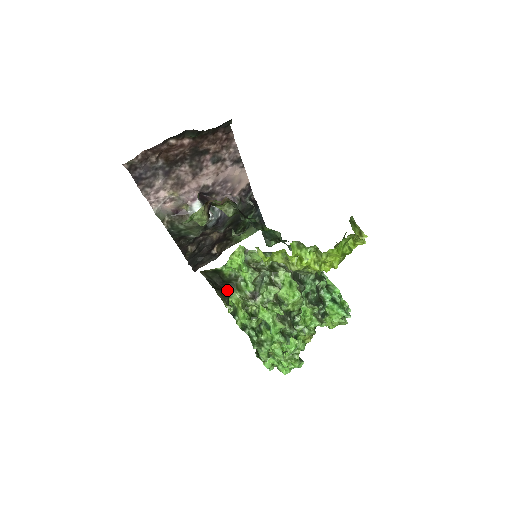
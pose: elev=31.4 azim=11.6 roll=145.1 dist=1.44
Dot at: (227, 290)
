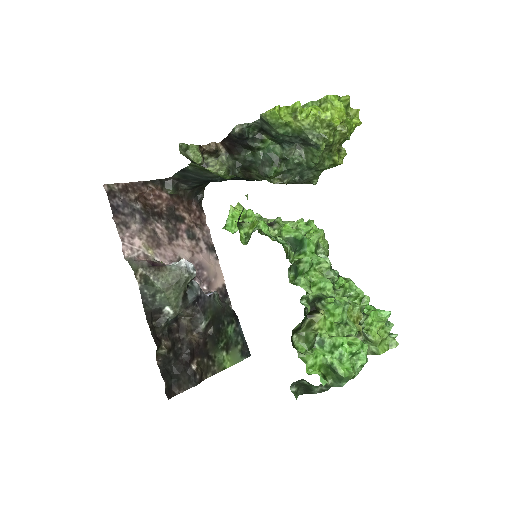
Dot at: (235, 221)
